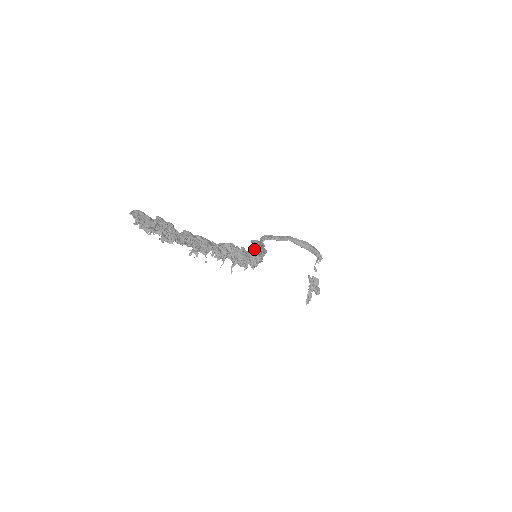
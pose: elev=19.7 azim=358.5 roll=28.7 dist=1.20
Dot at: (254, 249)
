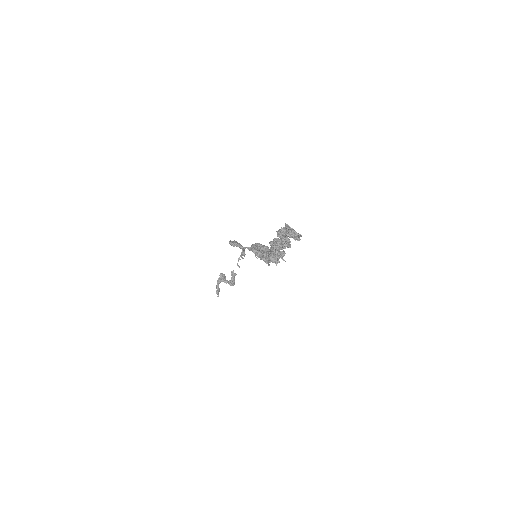
Dot at: (270, 250)
